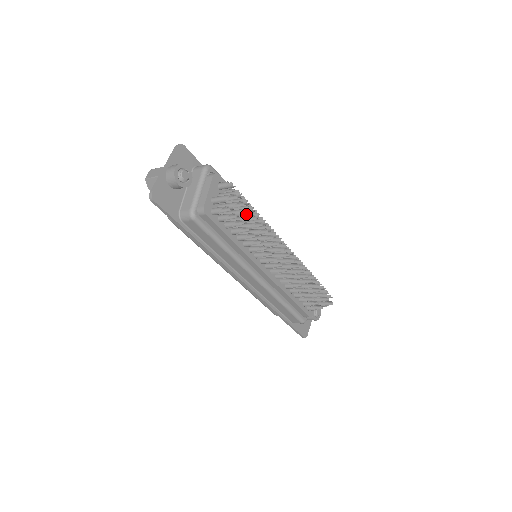
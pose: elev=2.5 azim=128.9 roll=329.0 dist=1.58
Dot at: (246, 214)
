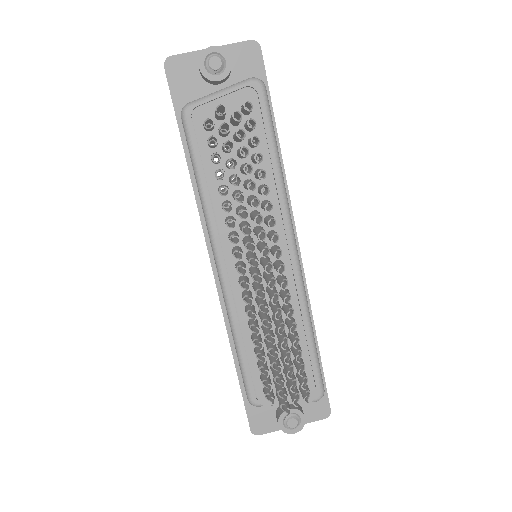
Dot at: occluded
